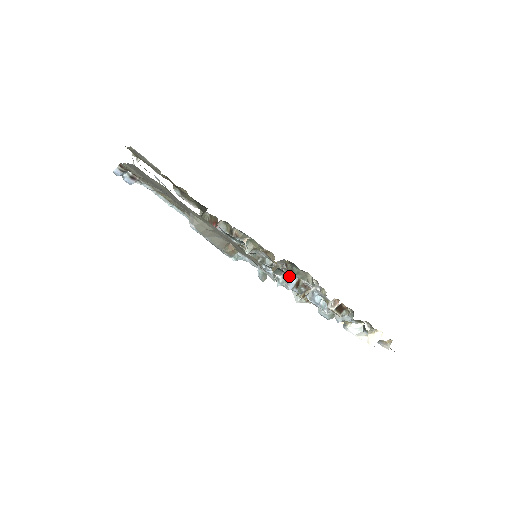
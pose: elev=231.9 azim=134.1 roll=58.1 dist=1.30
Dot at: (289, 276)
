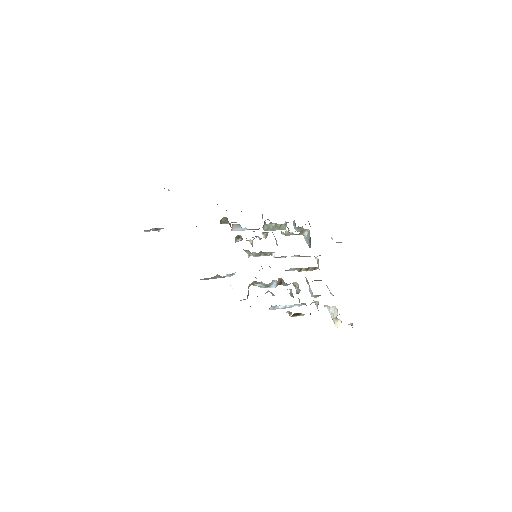
Dot at: (267, 284)
